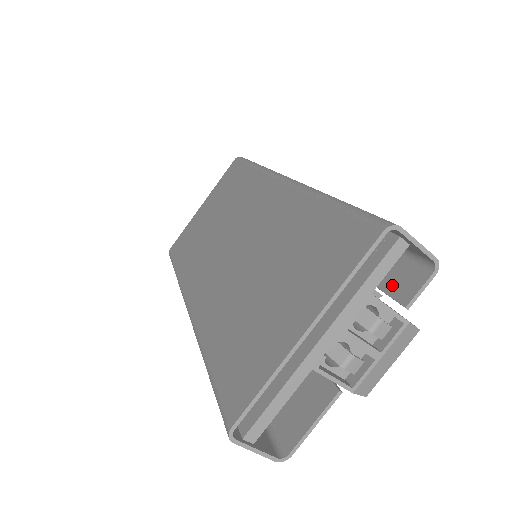
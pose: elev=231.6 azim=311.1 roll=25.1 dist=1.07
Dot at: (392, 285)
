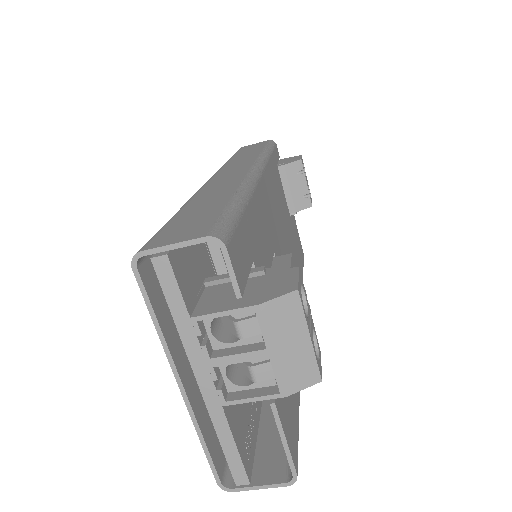
Dot at: occluded
